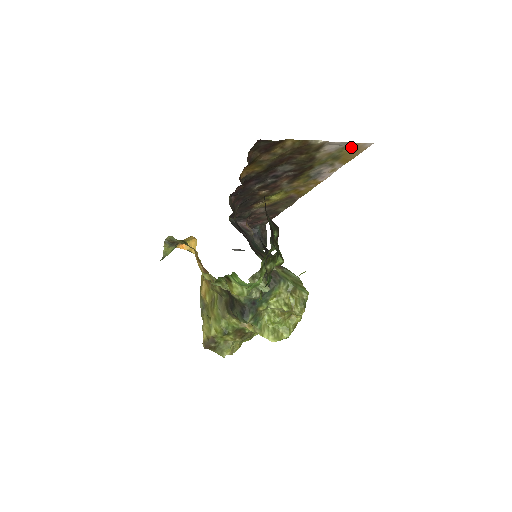
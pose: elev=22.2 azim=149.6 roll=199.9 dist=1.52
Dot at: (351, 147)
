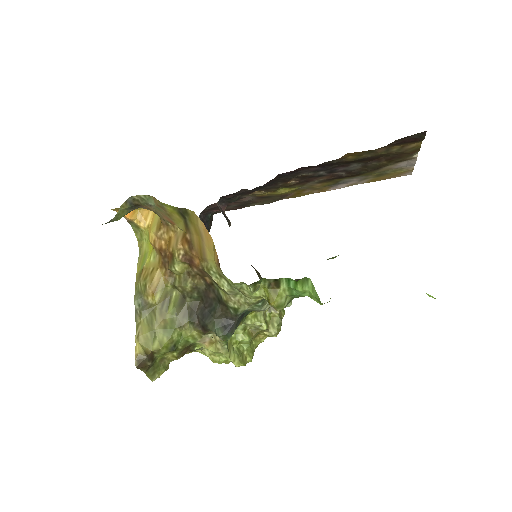
Dot at: (405, 171)
